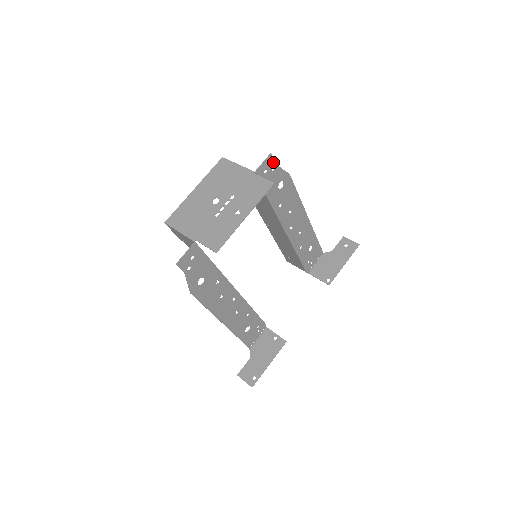
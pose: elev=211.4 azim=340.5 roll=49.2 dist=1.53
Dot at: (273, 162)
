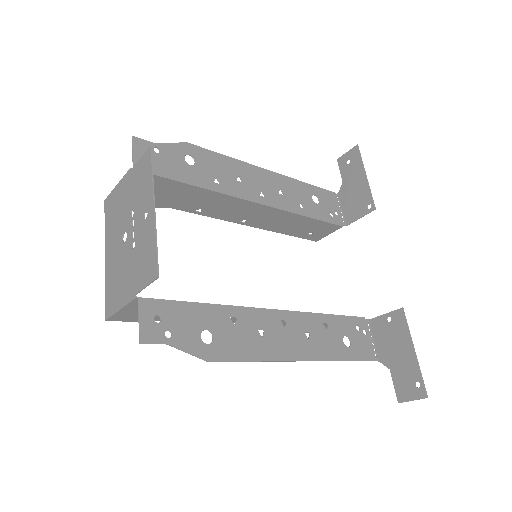
Dot at: (147, 143)
